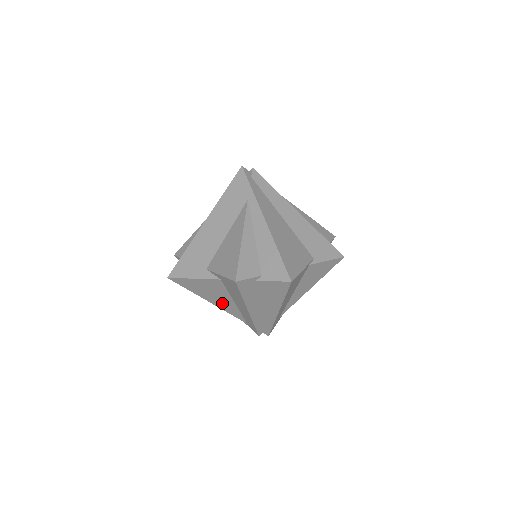
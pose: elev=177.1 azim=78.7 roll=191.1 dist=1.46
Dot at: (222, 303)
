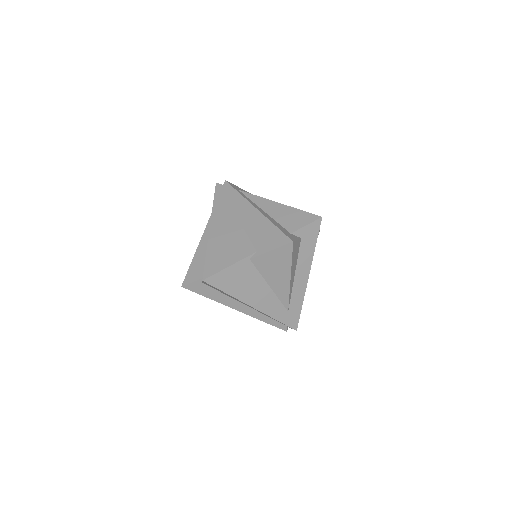
Dot at: occluded
